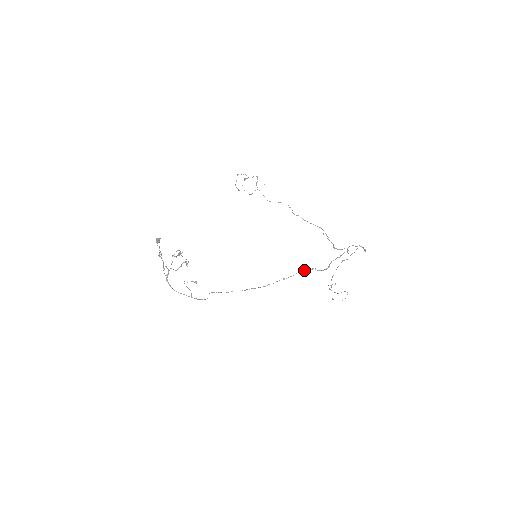
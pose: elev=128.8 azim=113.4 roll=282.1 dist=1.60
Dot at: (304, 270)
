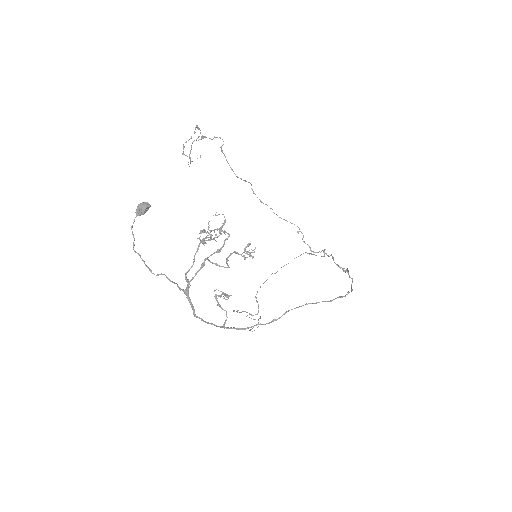
Dot at: (348, 270)
